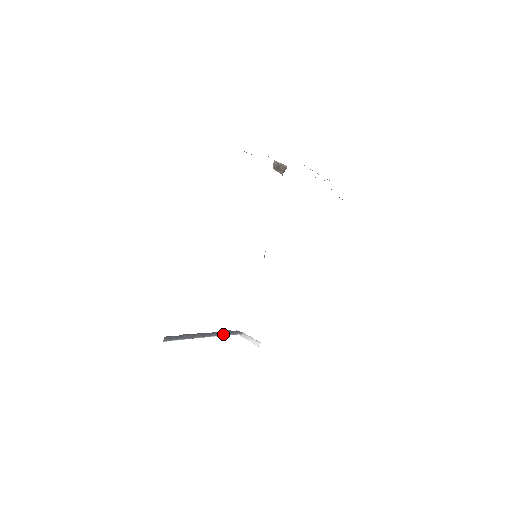
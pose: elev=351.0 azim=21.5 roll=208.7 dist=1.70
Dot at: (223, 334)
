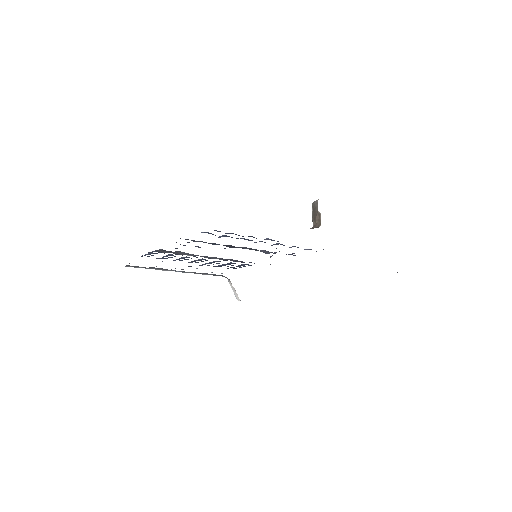
Dot at: (207, 274)
